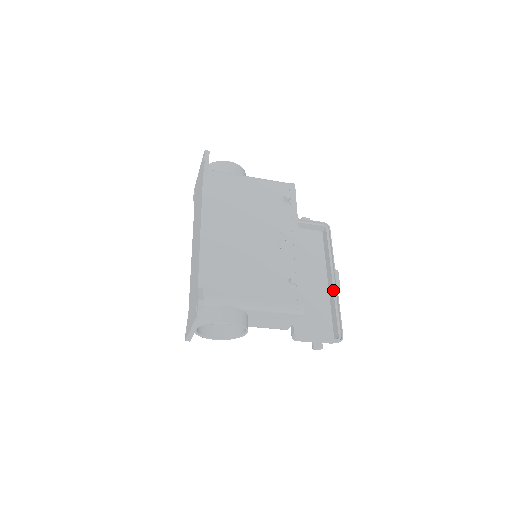
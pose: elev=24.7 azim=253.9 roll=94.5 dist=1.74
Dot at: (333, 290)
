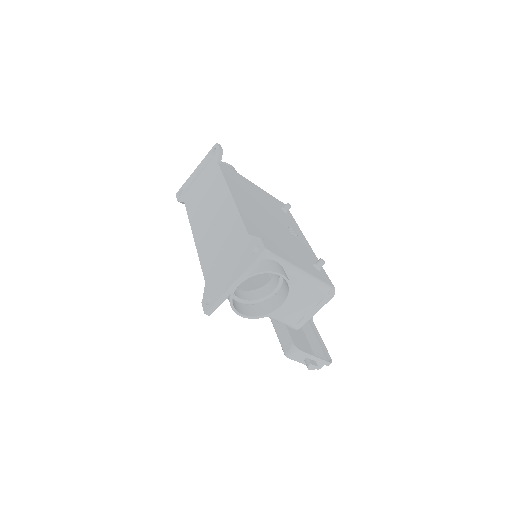
Dot at: occluded
